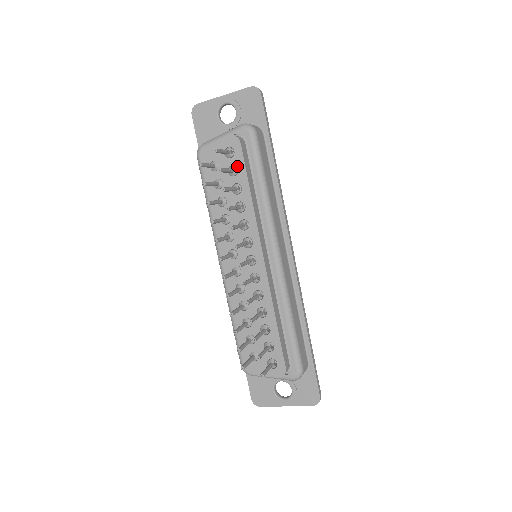
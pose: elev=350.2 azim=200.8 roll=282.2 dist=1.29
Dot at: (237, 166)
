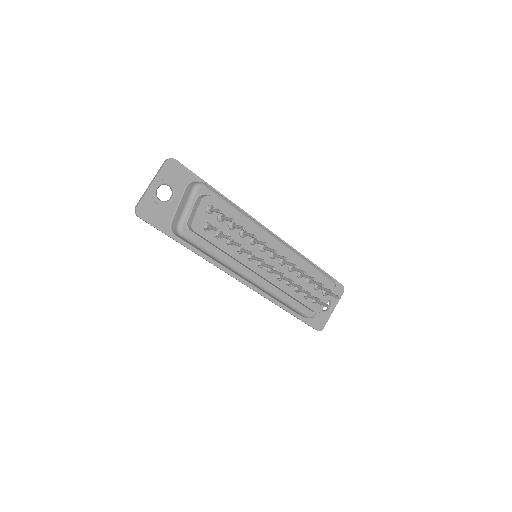
Dot at: occluded
